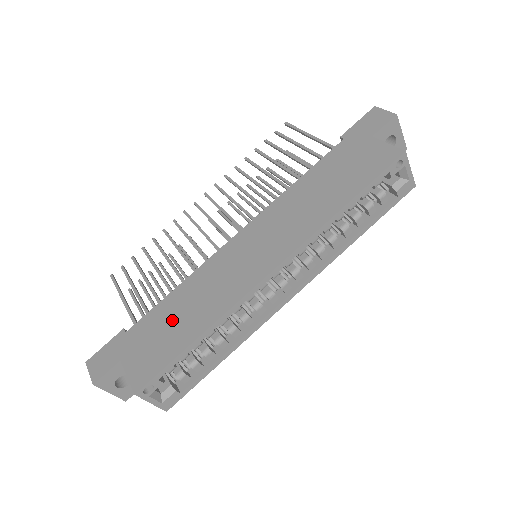
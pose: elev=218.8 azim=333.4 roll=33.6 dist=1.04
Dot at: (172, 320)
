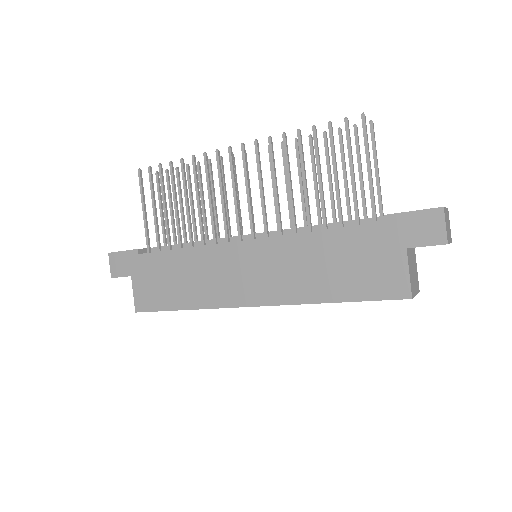
Dot at: (171, 277)
